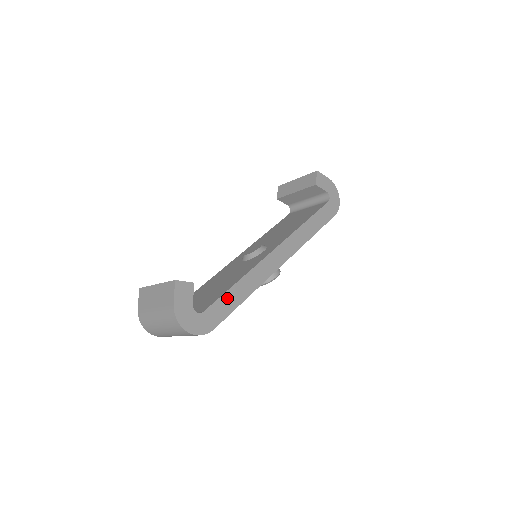
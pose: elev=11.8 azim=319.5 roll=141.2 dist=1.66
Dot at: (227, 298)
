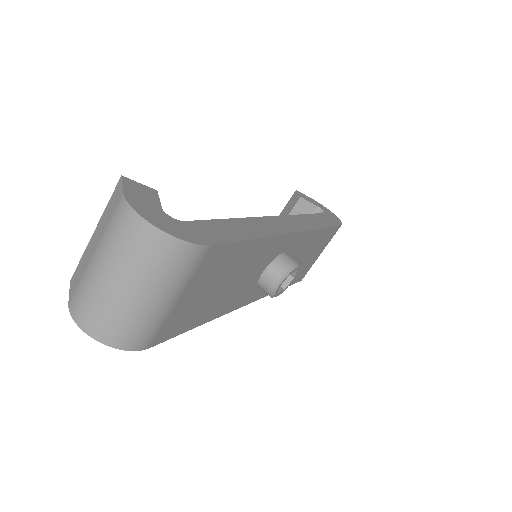
Dot at: (223, 225)
